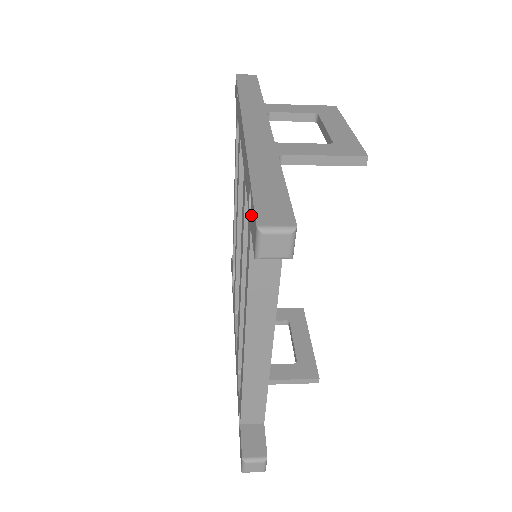
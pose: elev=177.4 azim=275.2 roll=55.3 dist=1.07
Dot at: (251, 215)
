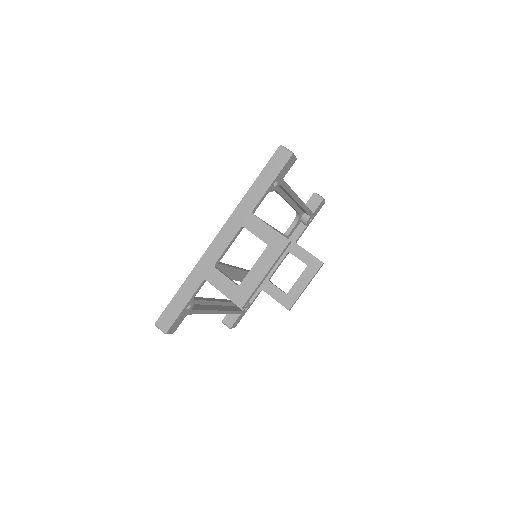
Dot at: occluded
